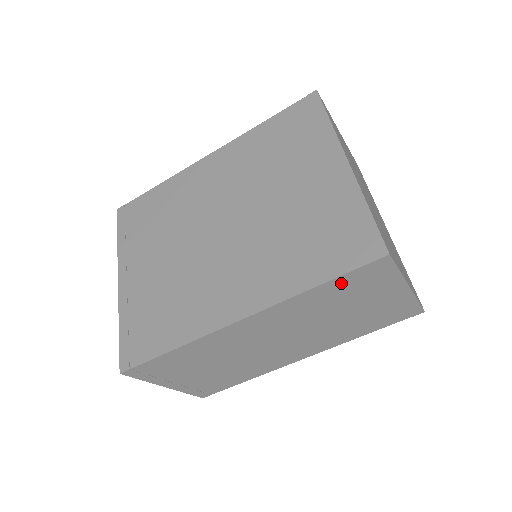
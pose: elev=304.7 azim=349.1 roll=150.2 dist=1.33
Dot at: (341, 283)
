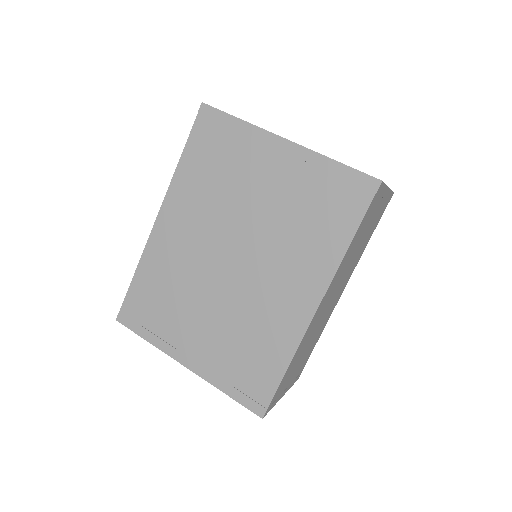
Dot at: (362, 224)
